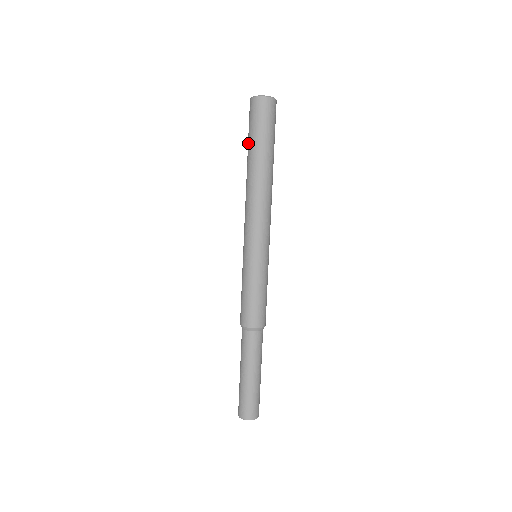
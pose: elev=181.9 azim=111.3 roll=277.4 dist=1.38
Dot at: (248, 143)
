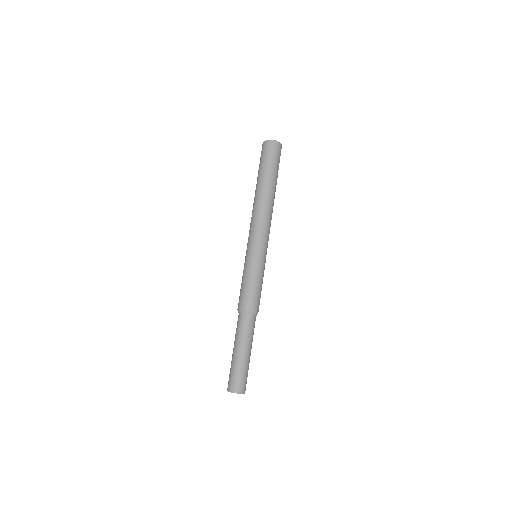
Dot at: occluded
